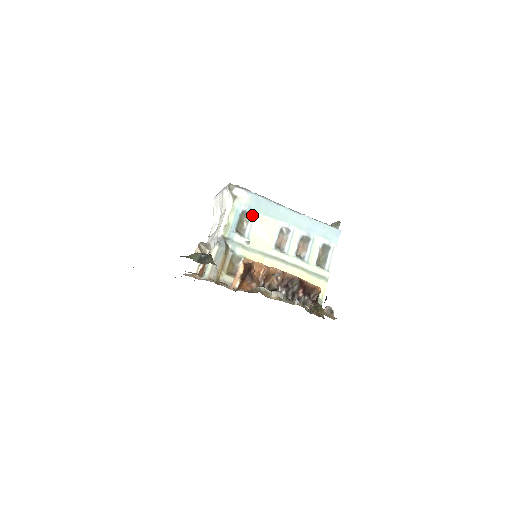
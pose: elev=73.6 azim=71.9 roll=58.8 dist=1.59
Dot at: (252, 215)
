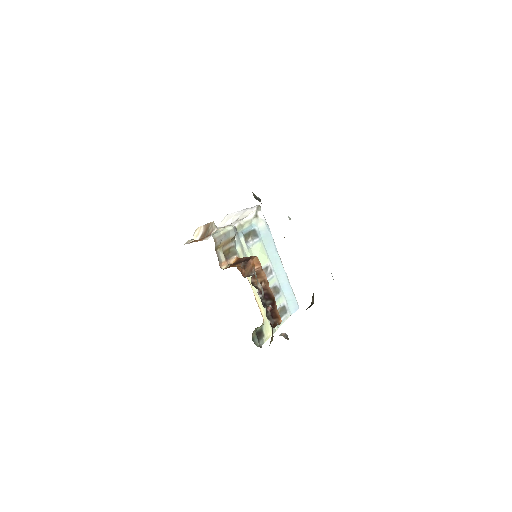
Dot at: (258, 238)
